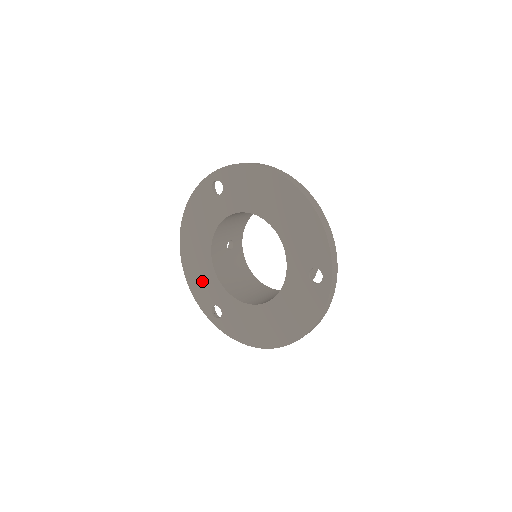
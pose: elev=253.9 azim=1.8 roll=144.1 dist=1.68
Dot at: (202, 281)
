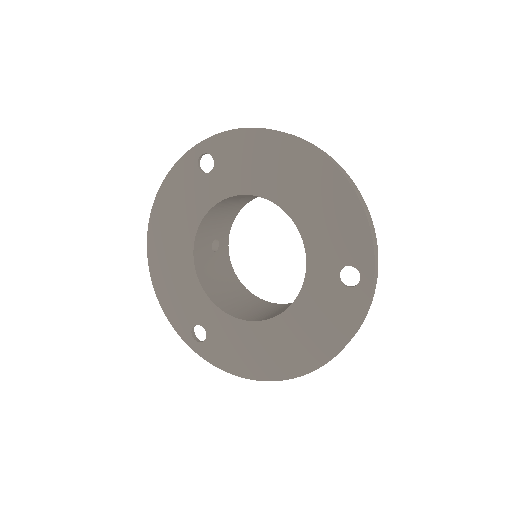
Dot at: (179, 292)
